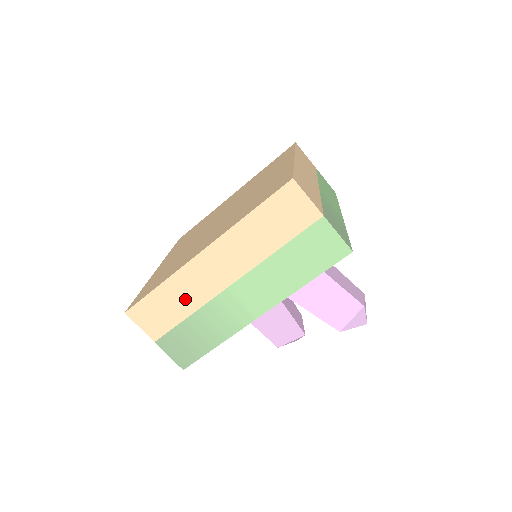
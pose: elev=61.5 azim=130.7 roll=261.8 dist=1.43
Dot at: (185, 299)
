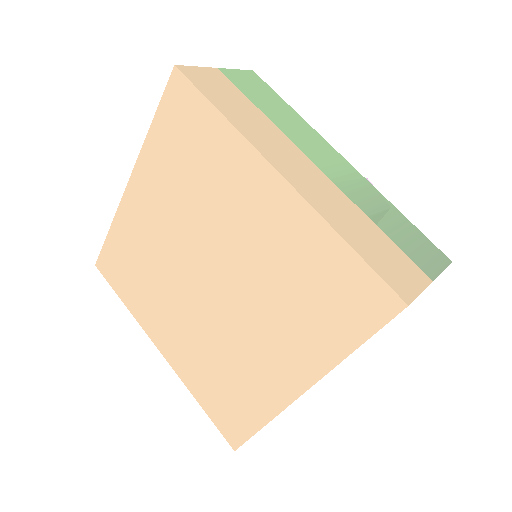
Dot at: occluded
